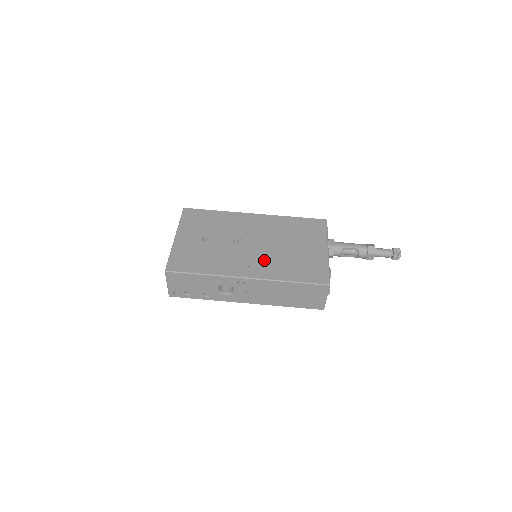
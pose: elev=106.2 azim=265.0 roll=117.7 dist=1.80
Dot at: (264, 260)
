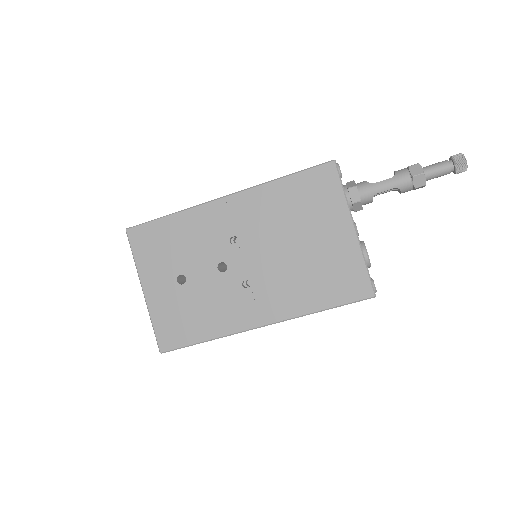
Dot at: (272, 286)
